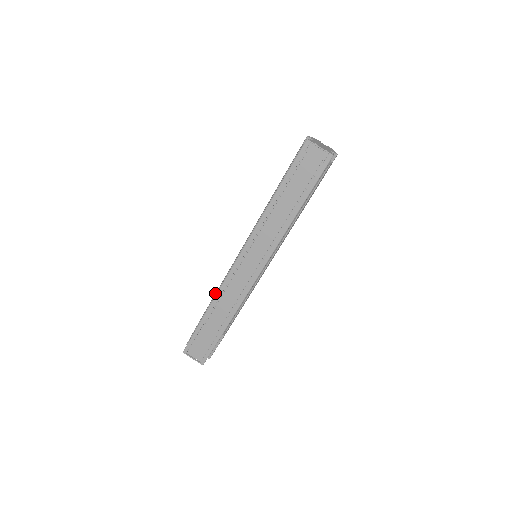
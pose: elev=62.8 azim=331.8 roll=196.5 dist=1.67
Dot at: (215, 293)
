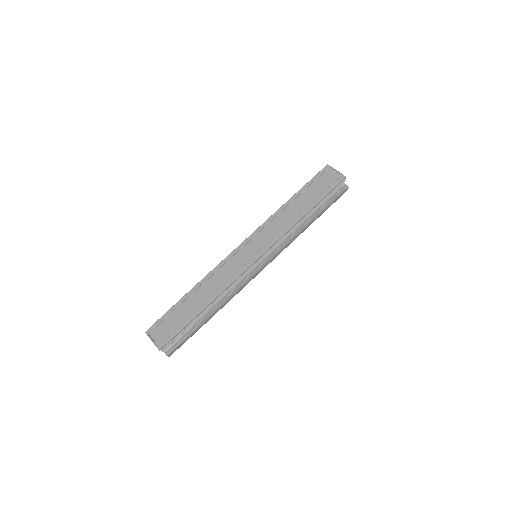
Dot at: occluded
